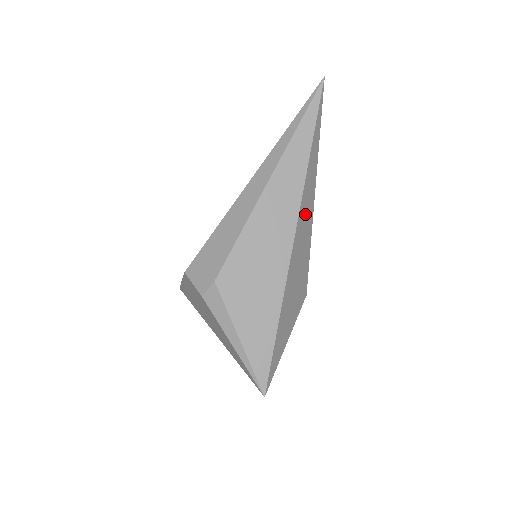
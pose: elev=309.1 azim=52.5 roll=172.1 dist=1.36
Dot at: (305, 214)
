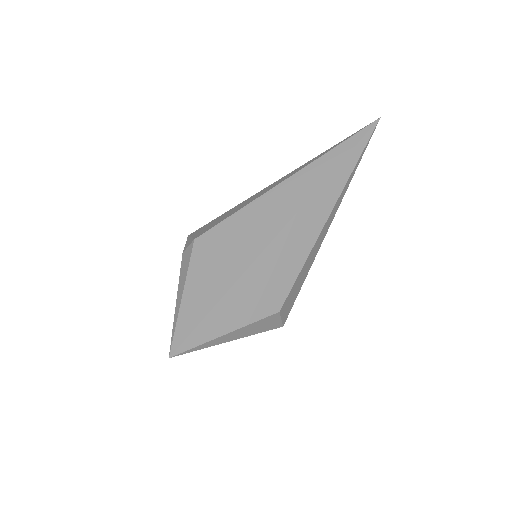
Dot at: (305, 224)
